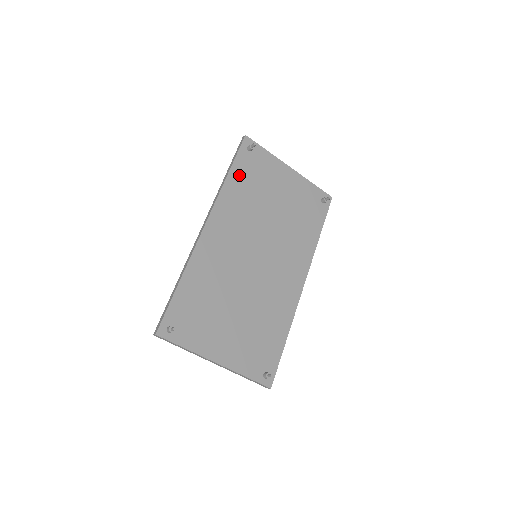
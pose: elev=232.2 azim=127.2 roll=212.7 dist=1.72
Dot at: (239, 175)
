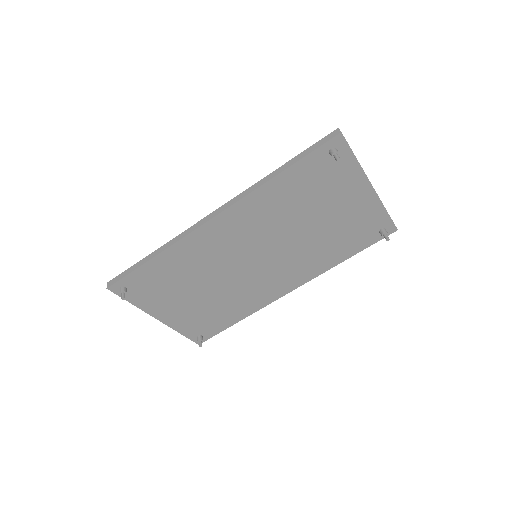
Dot at: (294, 178)
